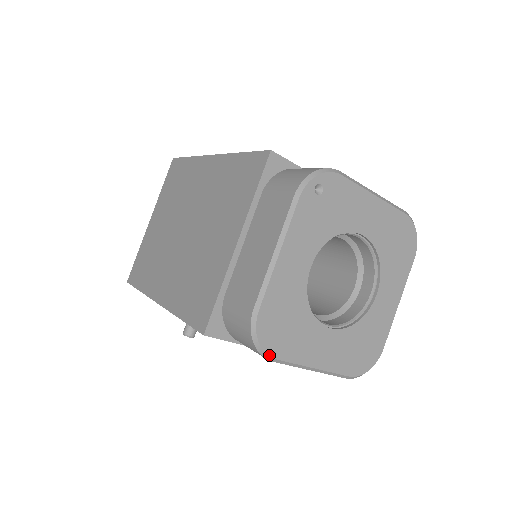
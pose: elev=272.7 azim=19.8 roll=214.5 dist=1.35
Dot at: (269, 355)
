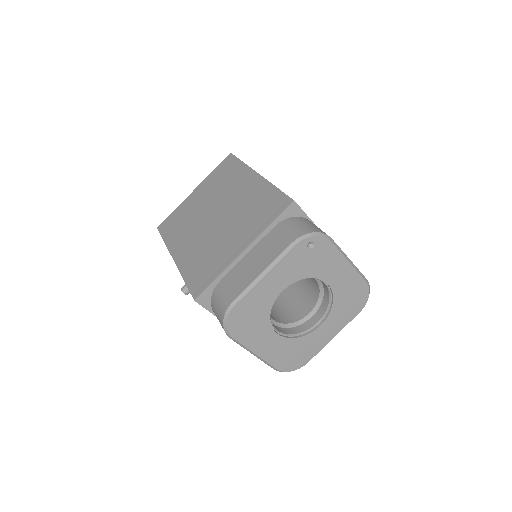
Dot at: (230, 334)
